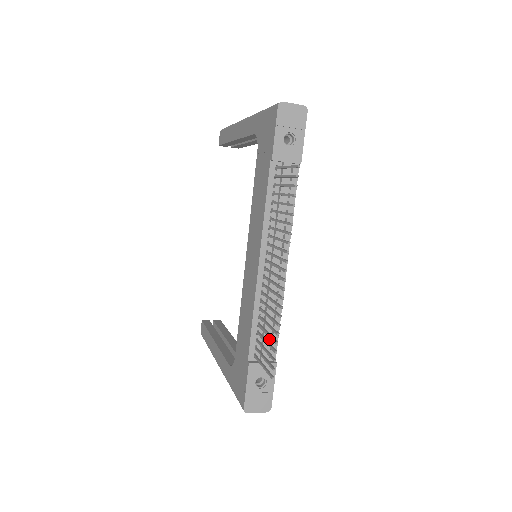
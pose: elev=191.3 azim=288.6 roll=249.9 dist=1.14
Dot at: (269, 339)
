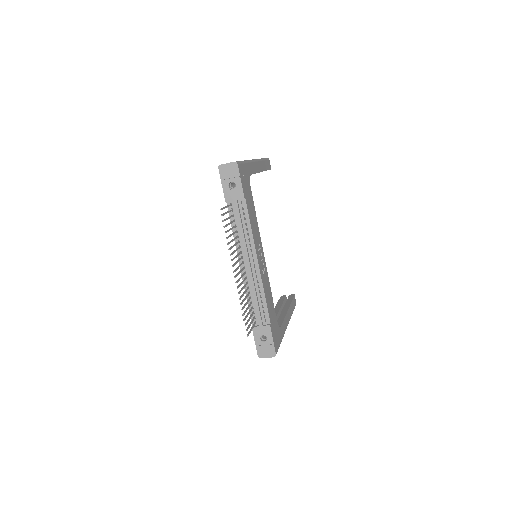
Dot at: (262, 311)
